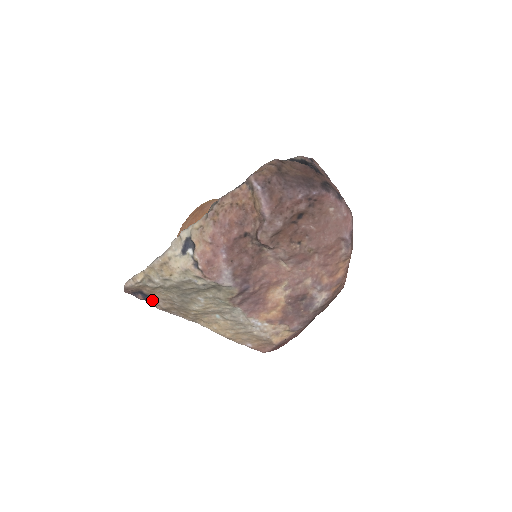
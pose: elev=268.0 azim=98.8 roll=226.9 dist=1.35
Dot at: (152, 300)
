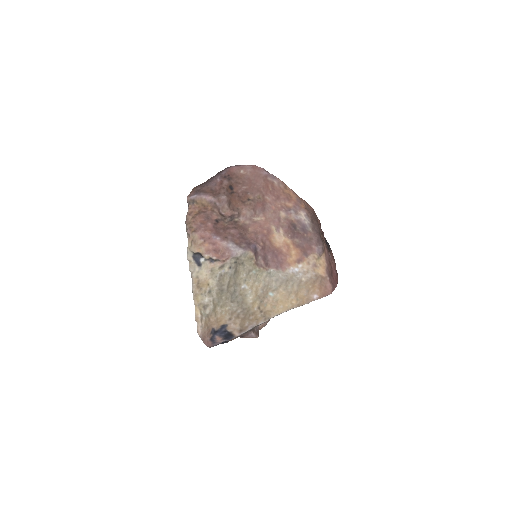
Dot at: (226, 331)
